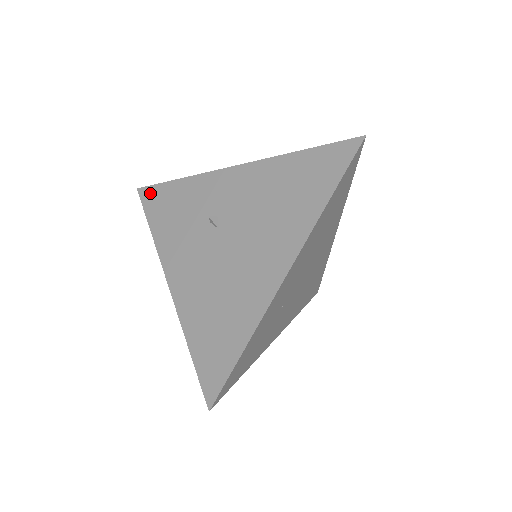
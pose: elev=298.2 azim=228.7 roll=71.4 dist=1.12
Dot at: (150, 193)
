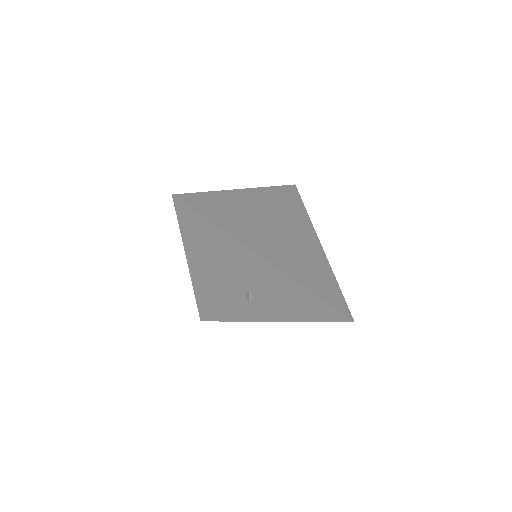
Dot at: occluded
